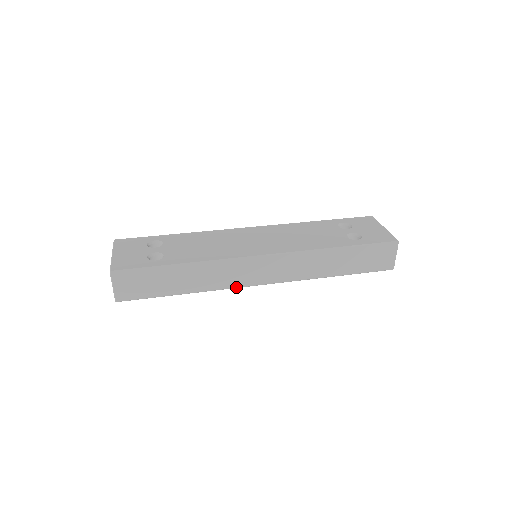
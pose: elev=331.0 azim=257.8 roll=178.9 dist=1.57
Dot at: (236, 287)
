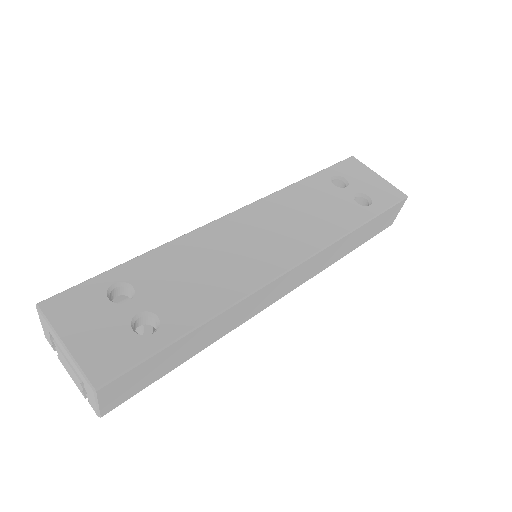
Dot at: (254, 315)
